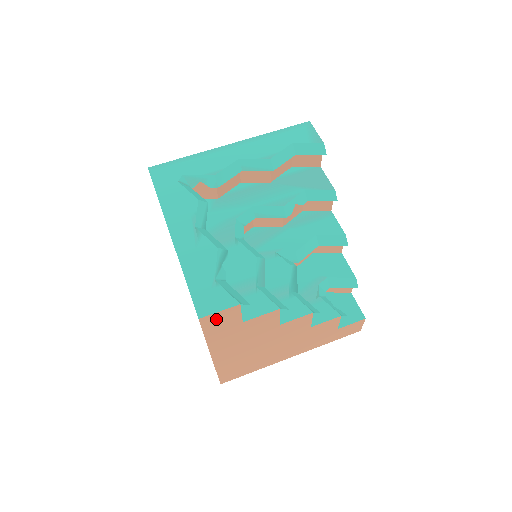
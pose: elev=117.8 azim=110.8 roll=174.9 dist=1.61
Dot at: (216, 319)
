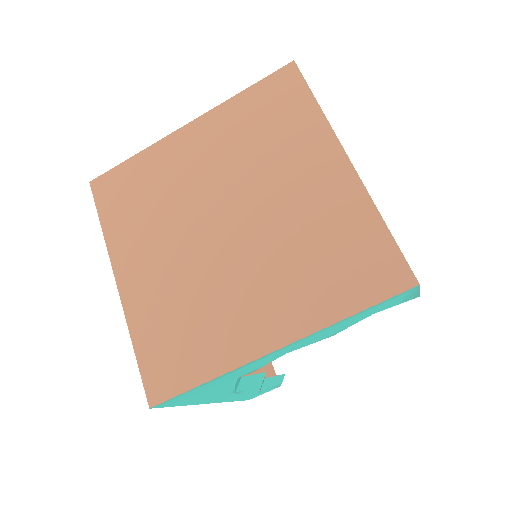
Dot at: occluded
